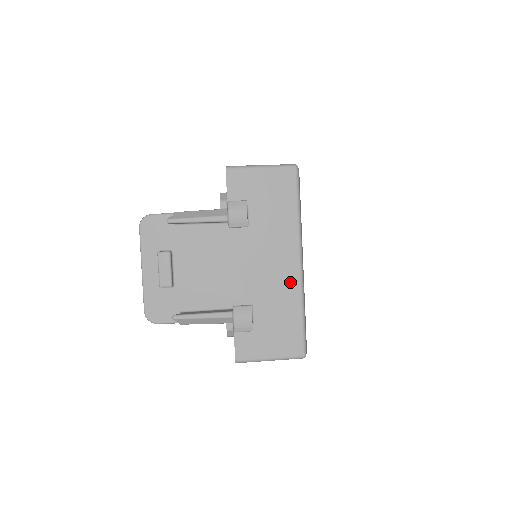
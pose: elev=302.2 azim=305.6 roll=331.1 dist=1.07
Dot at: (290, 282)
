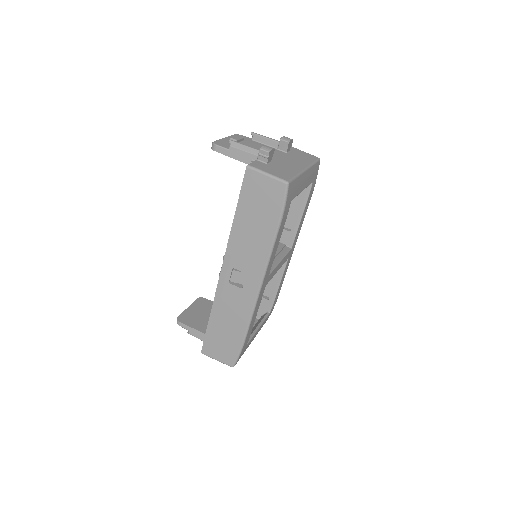
Dot at: (296, 168)
